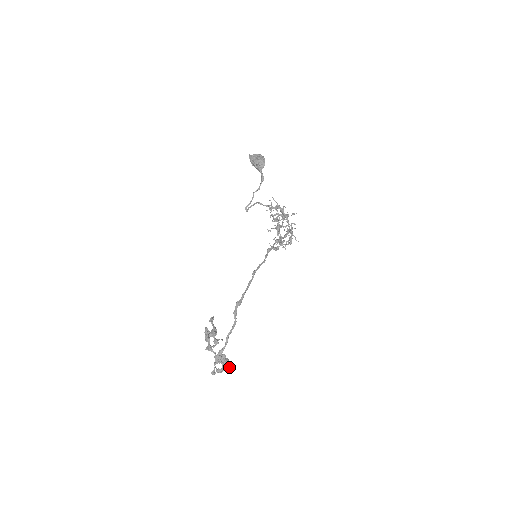
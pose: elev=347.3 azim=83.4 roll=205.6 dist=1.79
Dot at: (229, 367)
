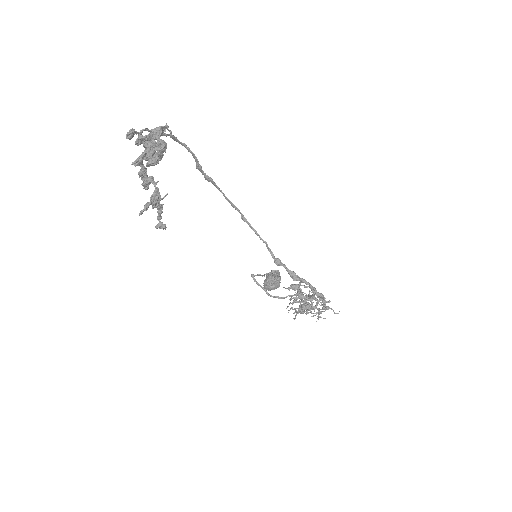
Dot at: (163, 128)
